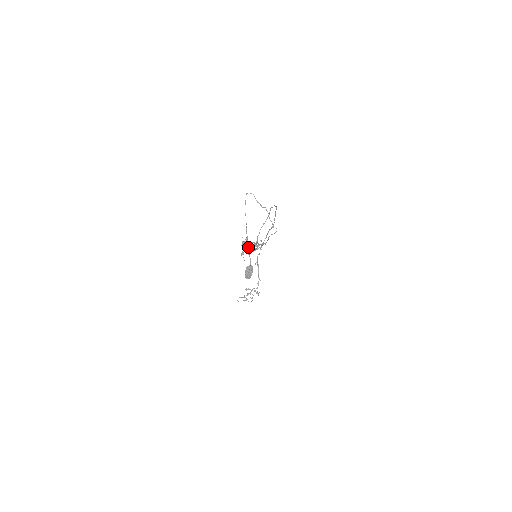
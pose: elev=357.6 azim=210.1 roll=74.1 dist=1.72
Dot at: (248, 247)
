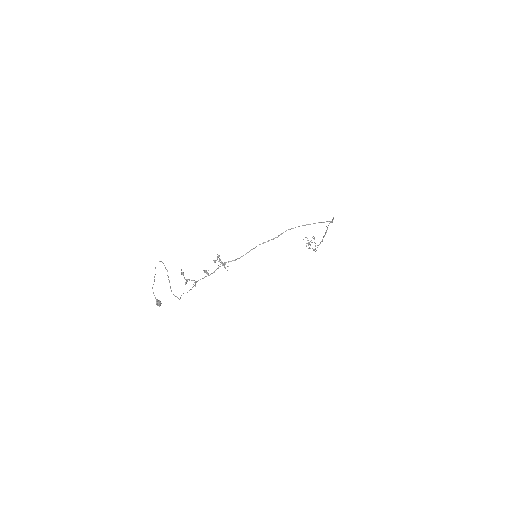
Dot at: occluded
